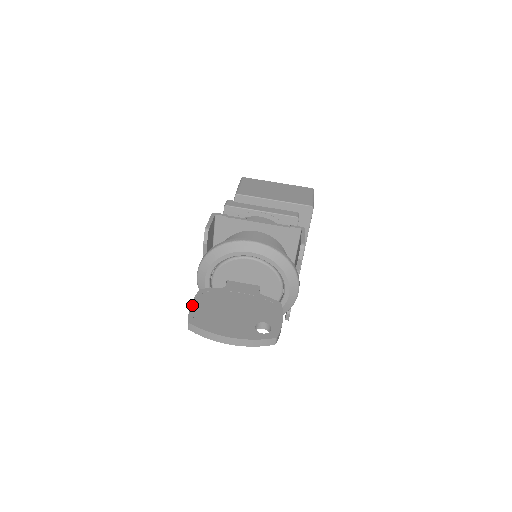
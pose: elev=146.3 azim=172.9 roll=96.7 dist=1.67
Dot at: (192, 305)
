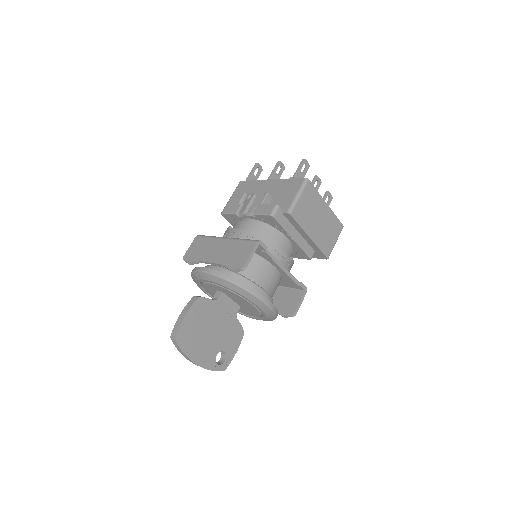
Dot at: (185, 318)
